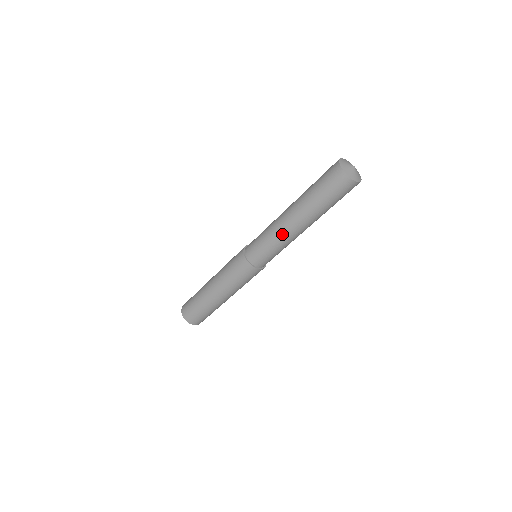
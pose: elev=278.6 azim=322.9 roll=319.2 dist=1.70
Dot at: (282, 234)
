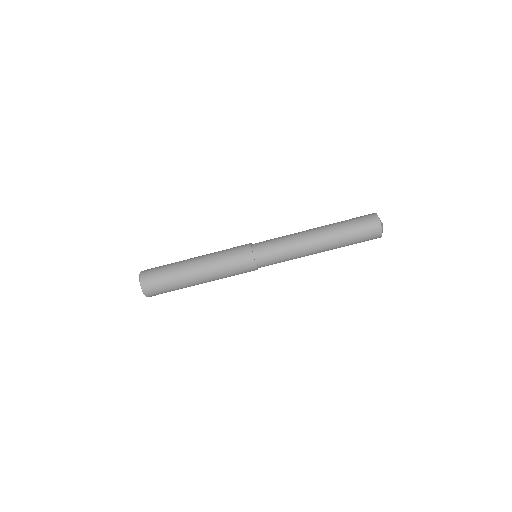
Dot at: (299, 241)
